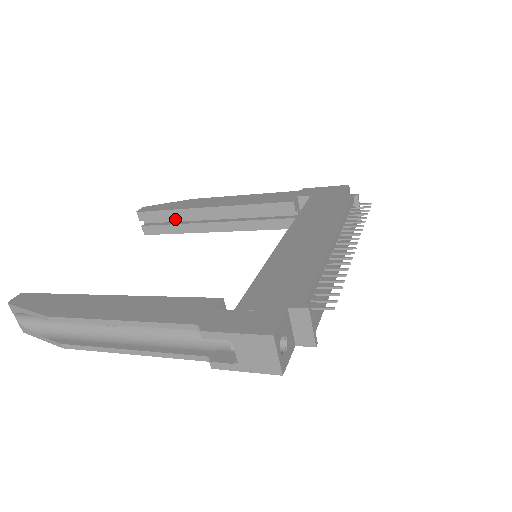
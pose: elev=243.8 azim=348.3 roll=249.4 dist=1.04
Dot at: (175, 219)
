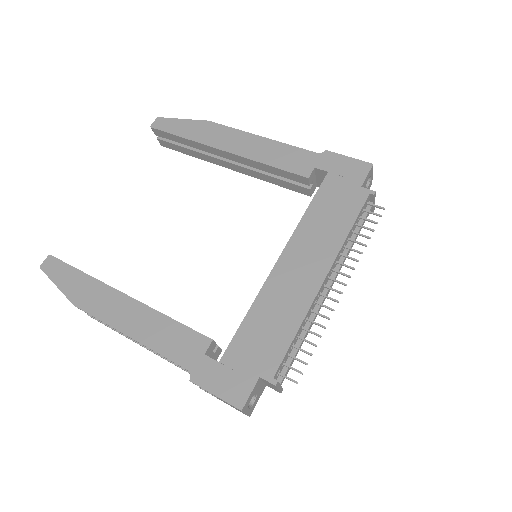
Dot at: occluded
